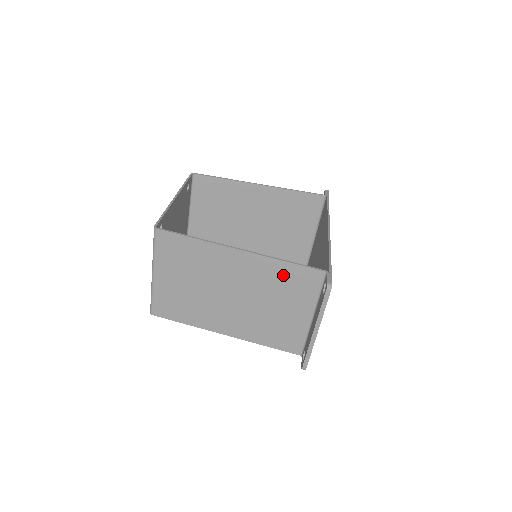
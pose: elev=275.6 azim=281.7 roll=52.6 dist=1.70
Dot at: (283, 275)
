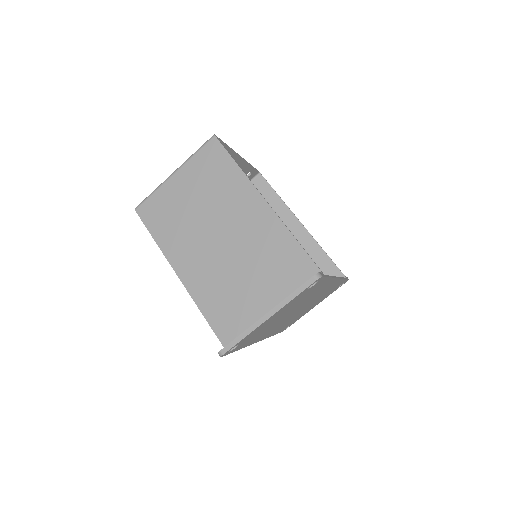
Dot at: (281, 249)
